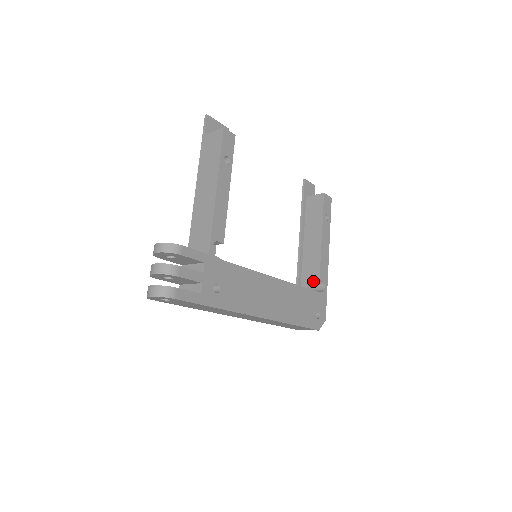
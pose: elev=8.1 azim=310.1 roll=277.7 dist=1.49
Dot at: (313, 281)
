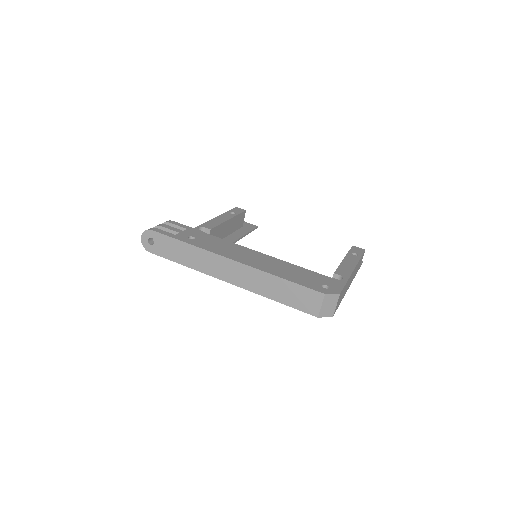
Dot at: occluded
